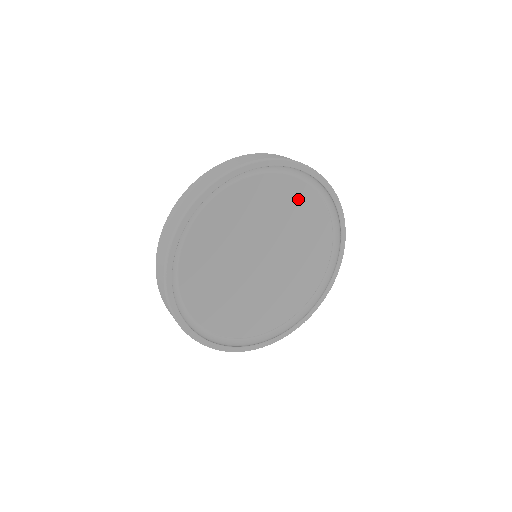
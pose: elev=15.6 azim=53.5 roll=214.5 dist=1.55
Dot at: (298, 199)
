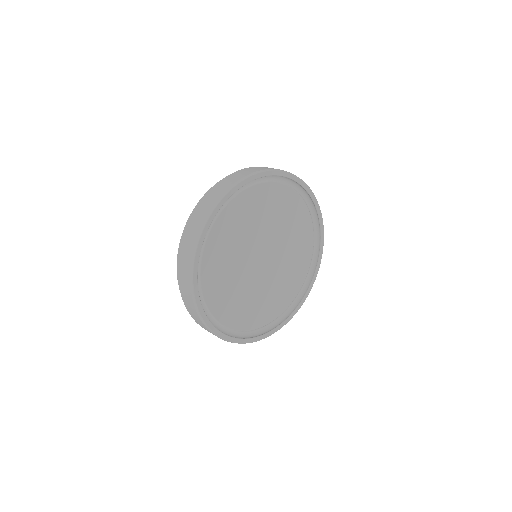
Dot at: (275, 198)
